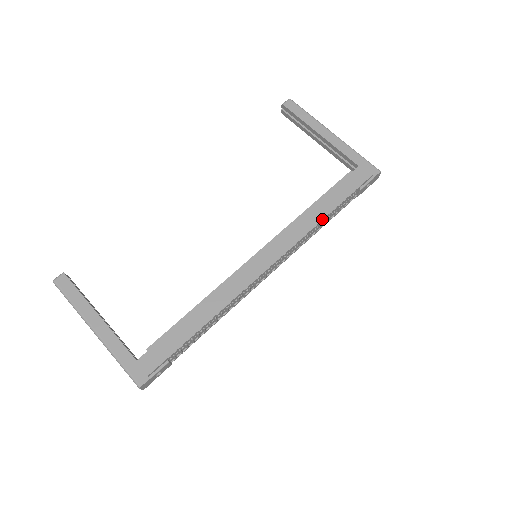
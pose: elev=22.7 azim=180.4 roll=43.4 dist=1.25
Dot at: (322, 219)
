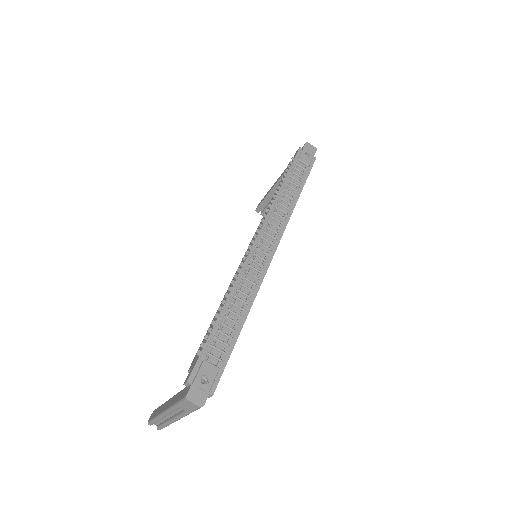
Dot at: (278, 191)
